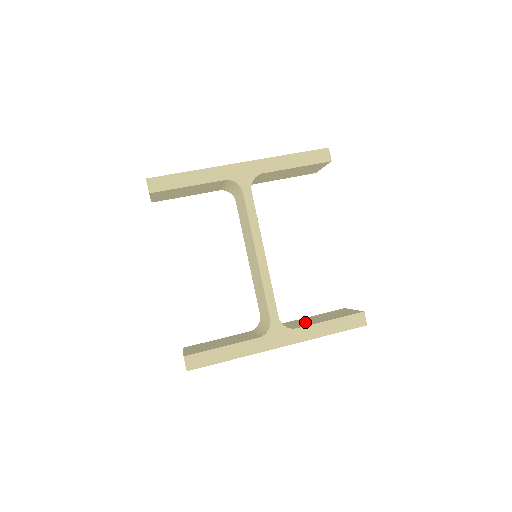
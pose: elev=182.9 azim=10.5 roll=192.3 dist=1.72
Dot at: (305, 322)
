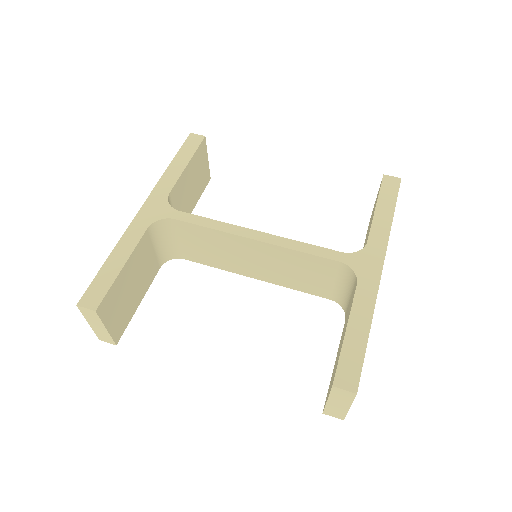
Dot at: (365, 243)
